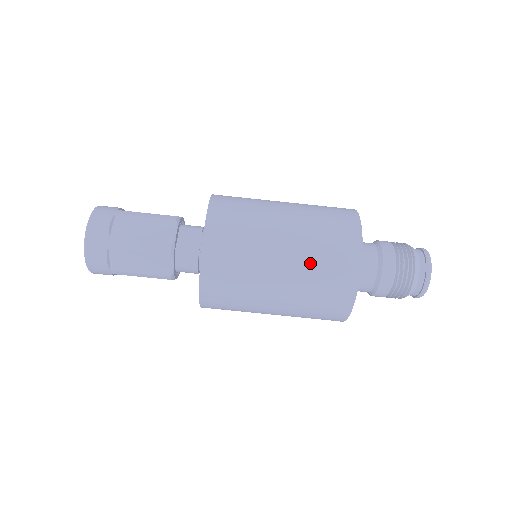
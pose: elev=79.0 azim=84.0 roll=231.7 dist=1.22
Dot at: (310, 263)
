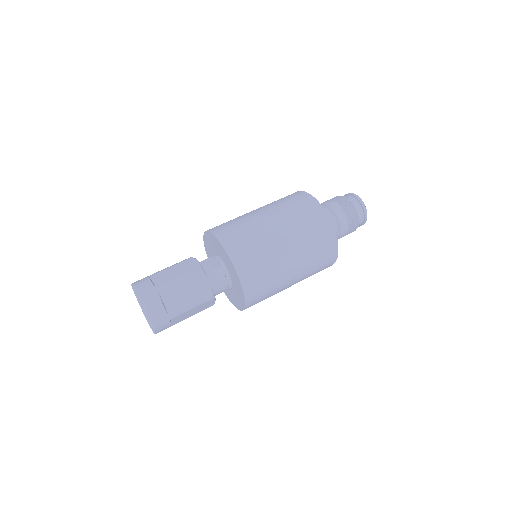
Dot at: (293, 220)
